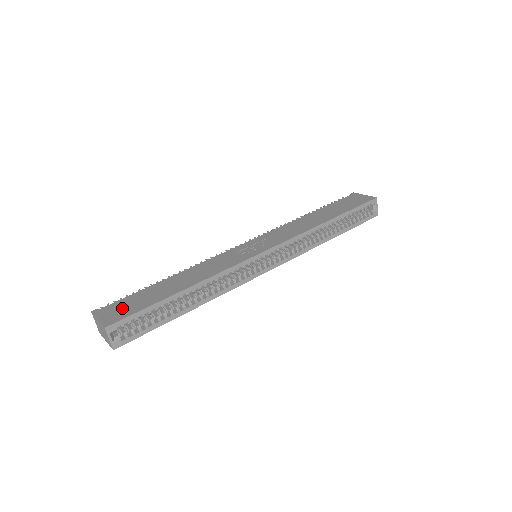
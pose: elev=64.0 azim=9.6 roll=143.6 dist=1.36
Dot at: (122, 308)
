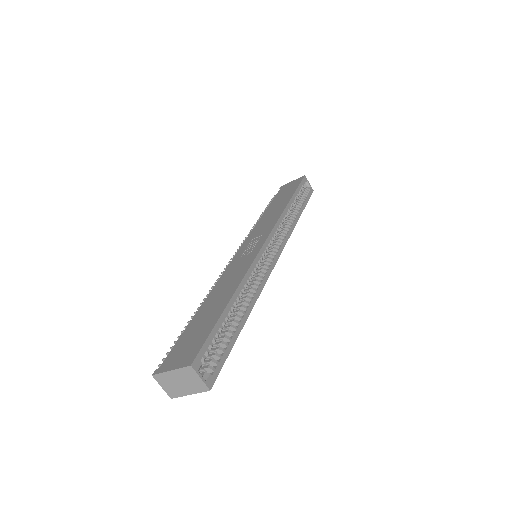
Dot at: (186, 348)
